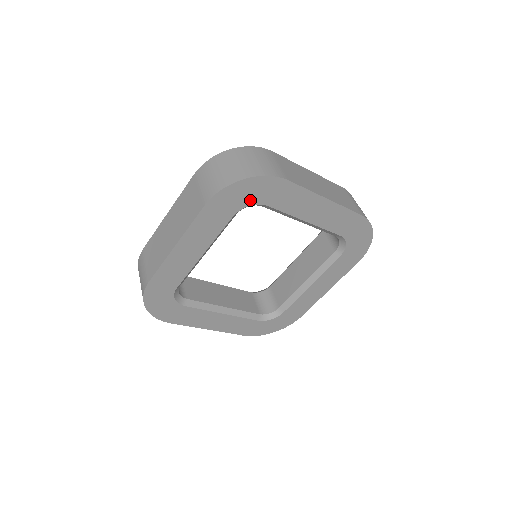
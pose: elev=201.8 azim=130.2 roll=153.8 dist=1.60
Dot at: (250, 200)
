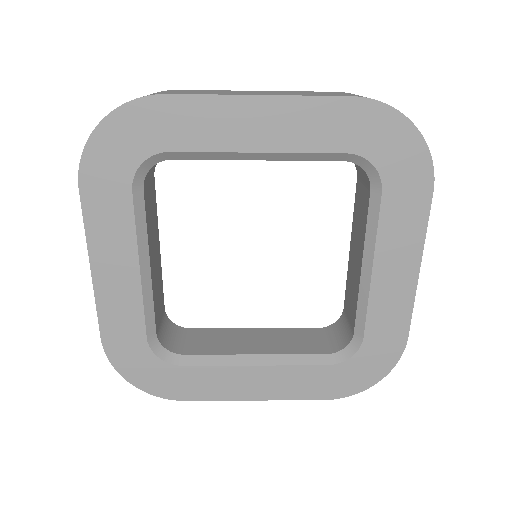
Dot at: (135, 154)
